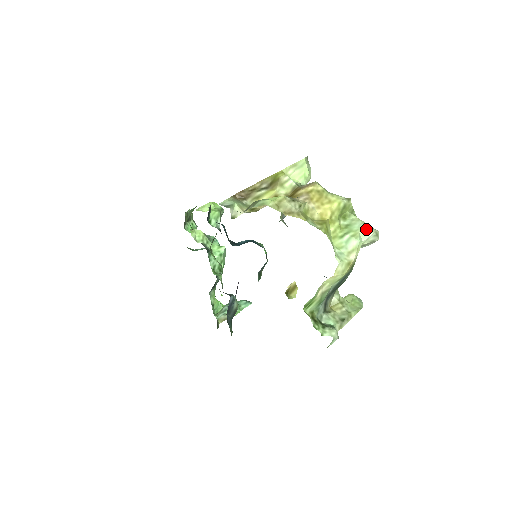
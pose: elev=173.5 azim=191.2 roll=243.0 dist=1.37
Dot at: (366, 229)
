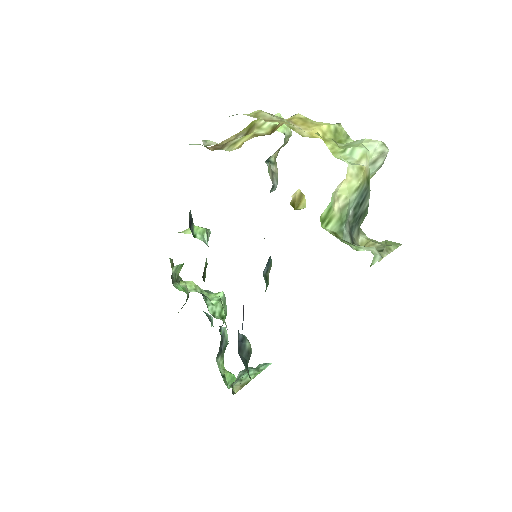
Dot at: (369, 140)
